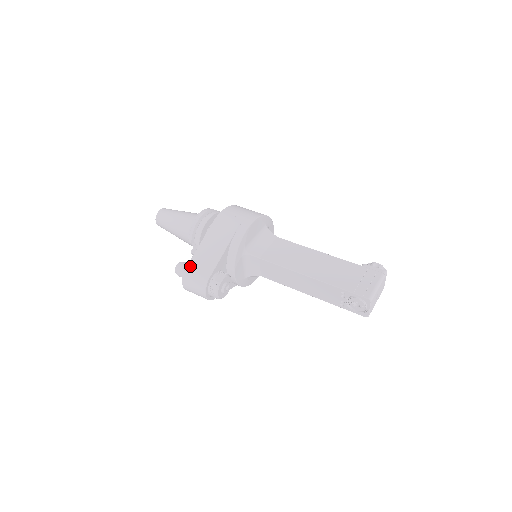
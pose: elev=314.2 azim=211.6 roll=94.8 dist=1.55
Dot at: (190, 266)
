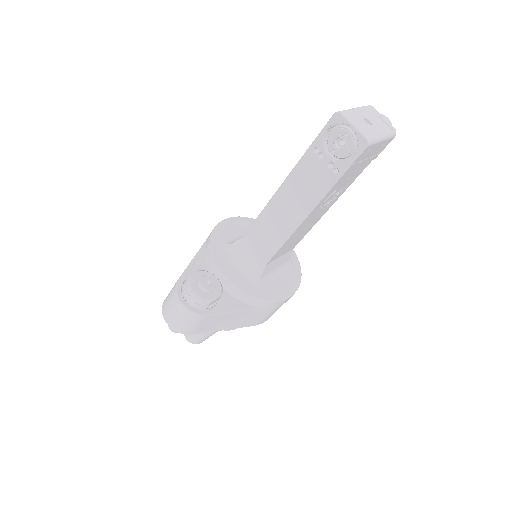
Dot at: occluded
